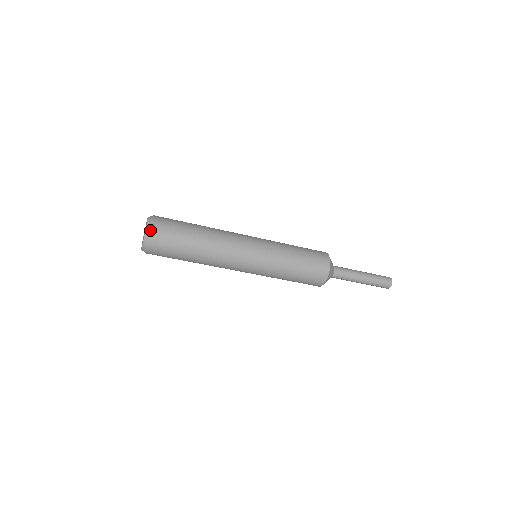
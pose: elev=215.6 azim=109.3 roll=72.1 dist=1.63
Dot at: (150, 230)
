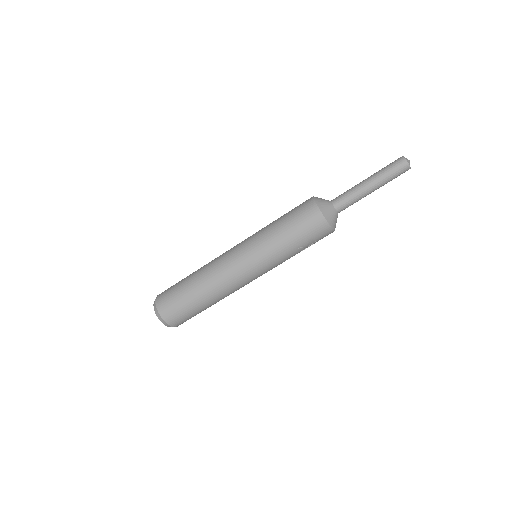
Dot at: (156, 297)
